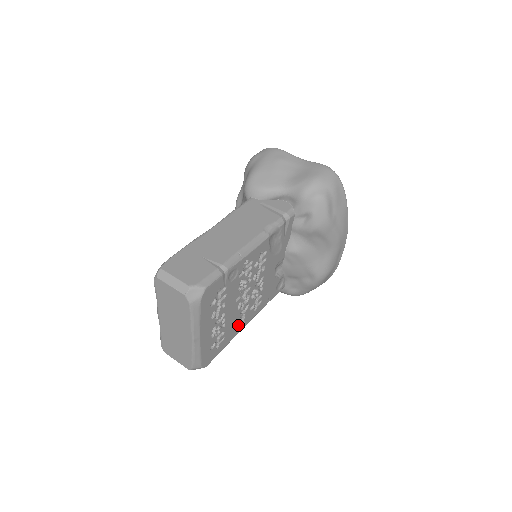
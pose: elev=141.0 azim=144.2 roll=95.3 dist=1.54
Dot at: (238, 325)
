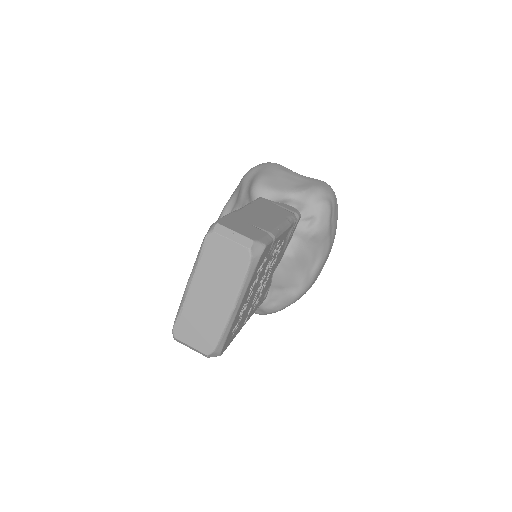
Dot at: (245, 318)
